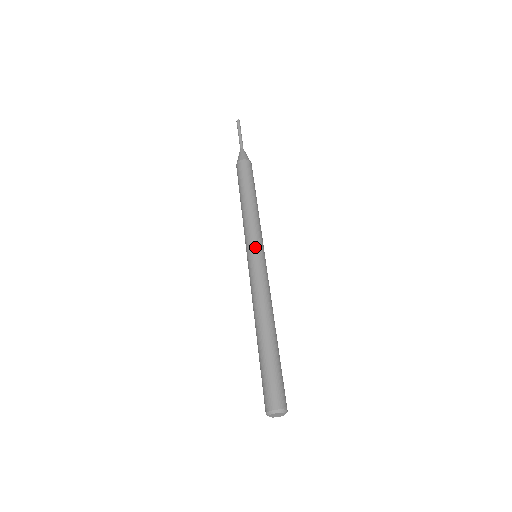
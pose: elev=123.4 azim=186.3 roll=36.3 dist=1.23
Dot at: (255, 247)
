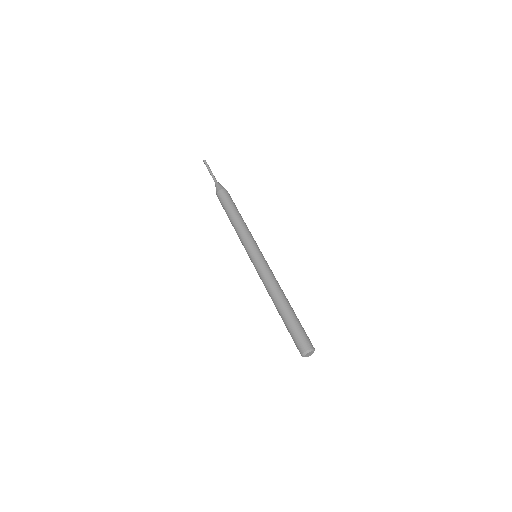
Dot at: (259, 249)
